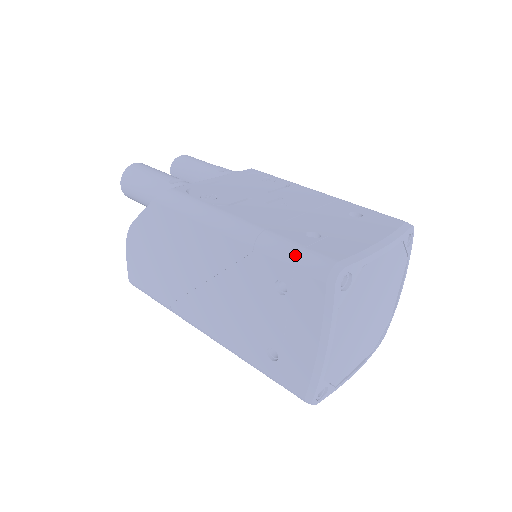
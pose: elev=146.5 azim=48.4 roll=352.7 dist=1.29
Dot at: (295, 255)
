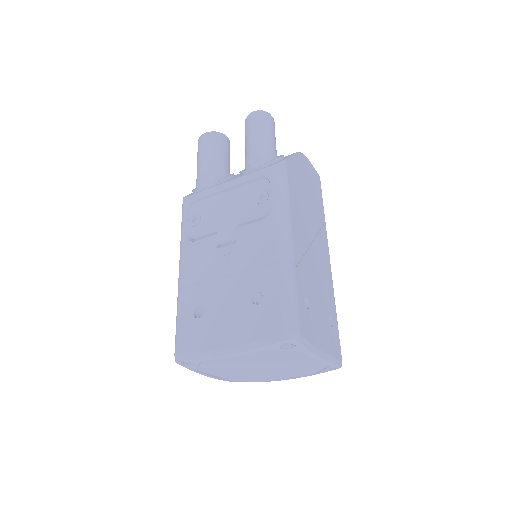
Dot at: (176, 325)
